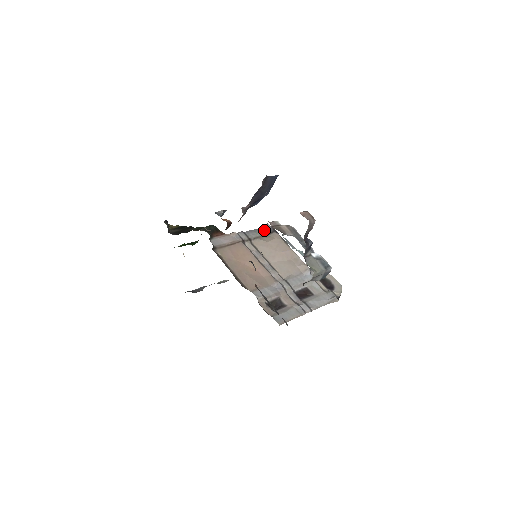
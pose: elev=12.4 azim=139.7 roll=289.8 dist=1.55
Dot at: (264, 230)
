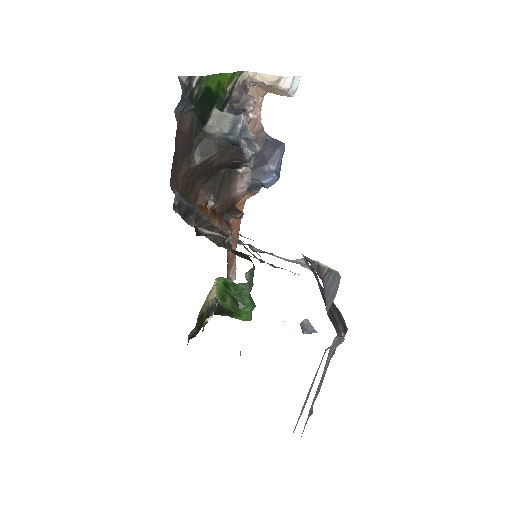
Dot at: occluded
